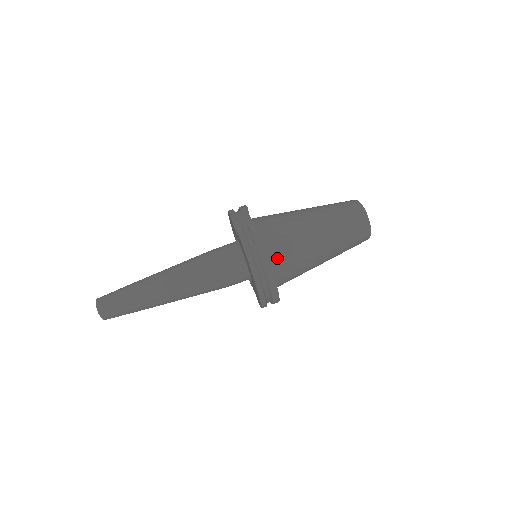
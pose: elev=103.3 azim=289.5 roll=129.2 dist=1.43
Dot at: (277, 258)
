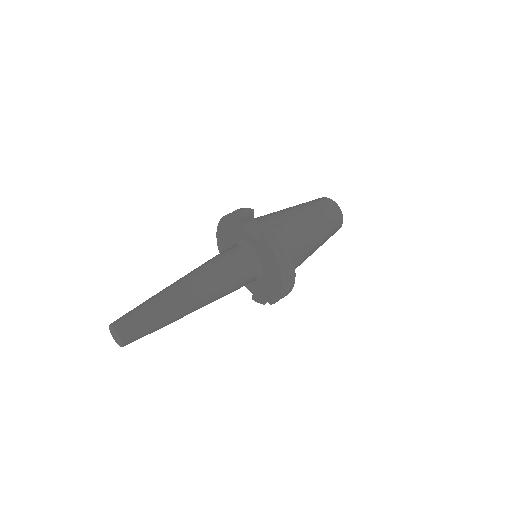
Dot at: occluded
